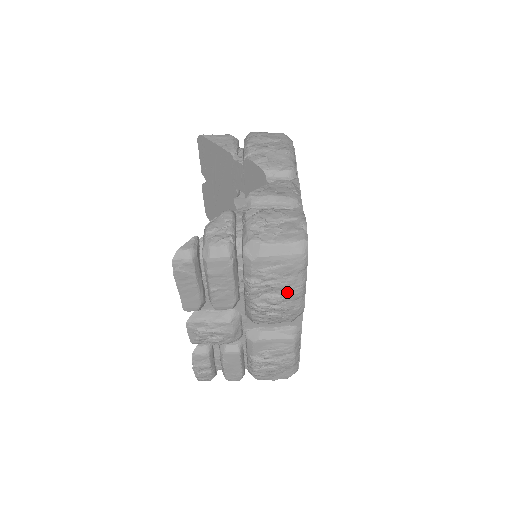
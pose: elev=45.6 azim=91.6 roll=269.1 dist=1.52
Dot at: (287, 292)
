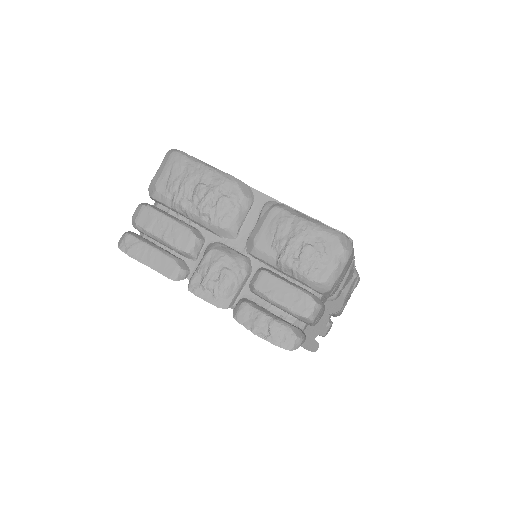
Dot at: (198, 177)
